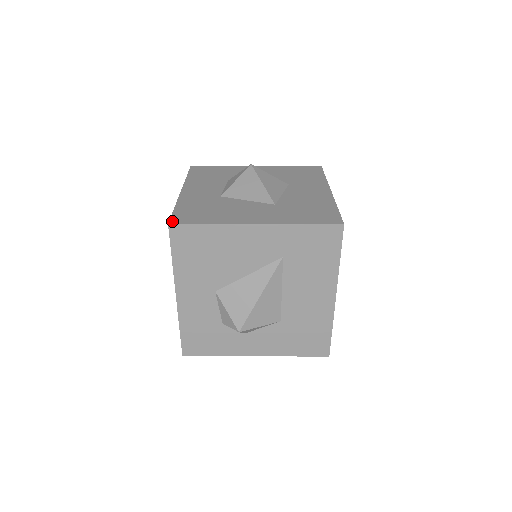
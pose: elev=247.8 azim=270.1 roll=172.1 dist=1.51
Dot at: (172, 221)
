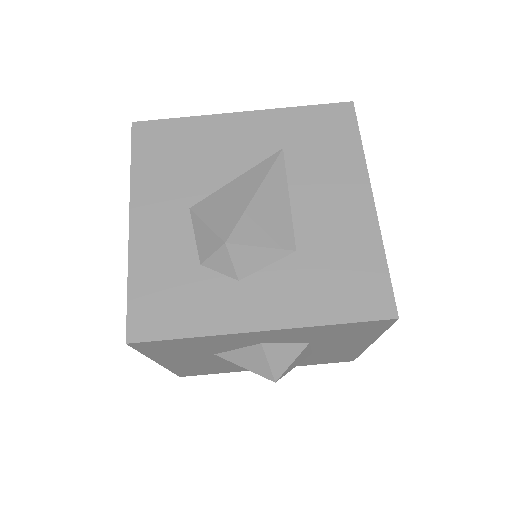
Dot at: (138, 126)
